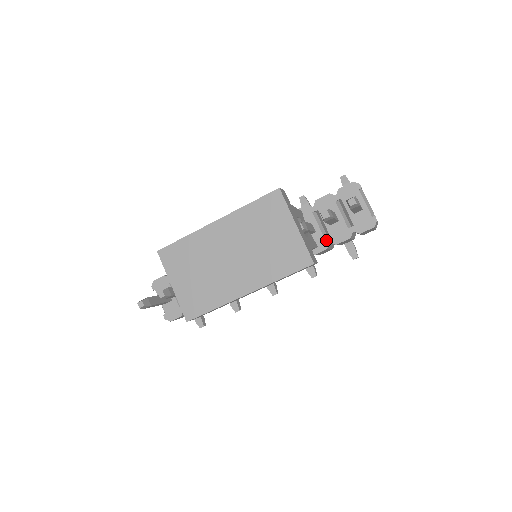
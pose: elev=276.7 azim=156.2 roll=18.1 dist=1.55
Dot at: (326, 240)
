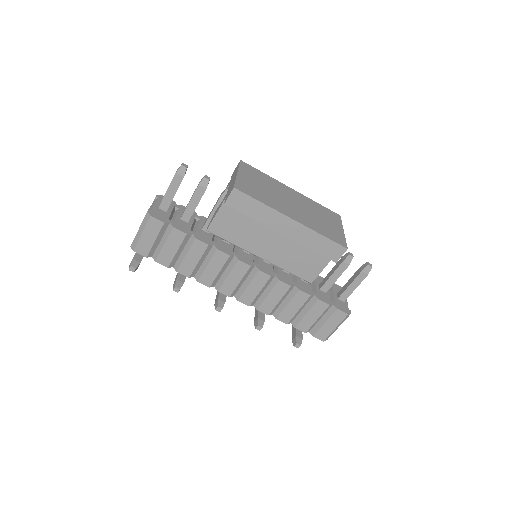
Dot at: (313, 292)
